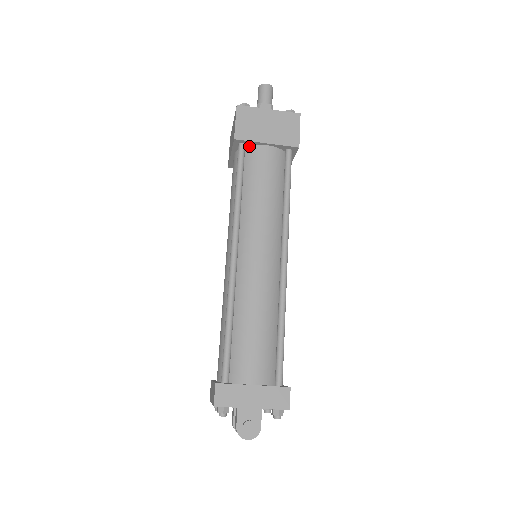
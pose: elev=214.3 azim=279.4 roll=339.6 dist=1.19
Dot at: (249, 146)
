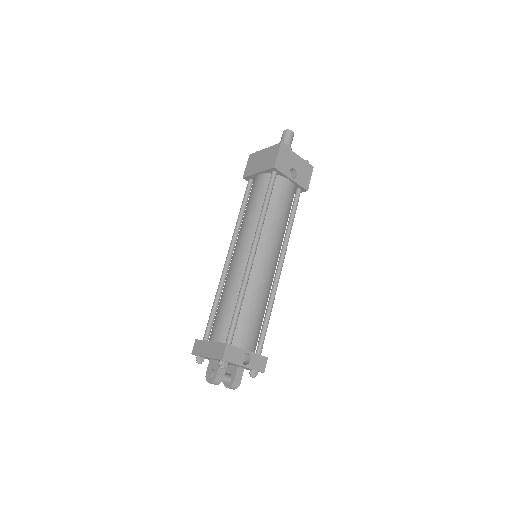
Dot at: (254, 179)
